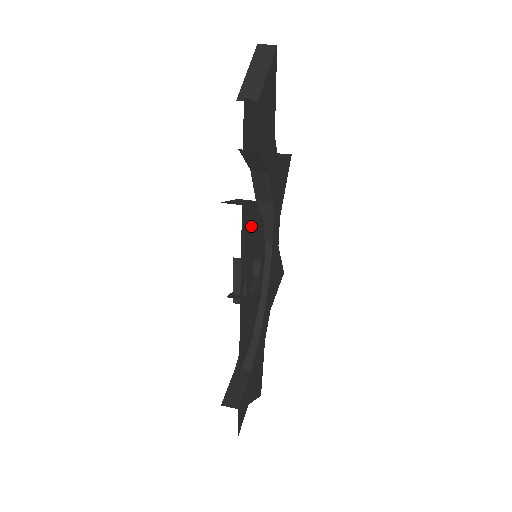
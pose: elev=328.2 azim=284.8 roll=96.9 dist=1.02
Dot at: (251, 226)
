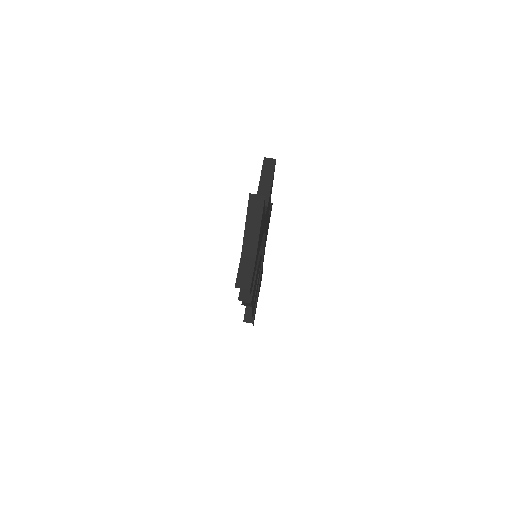
Dot at: (255, 284)
